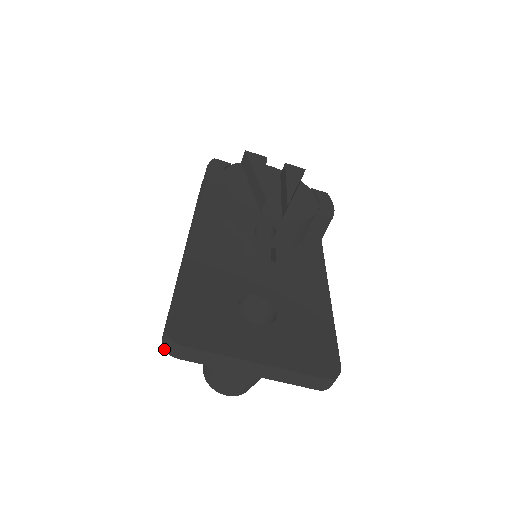
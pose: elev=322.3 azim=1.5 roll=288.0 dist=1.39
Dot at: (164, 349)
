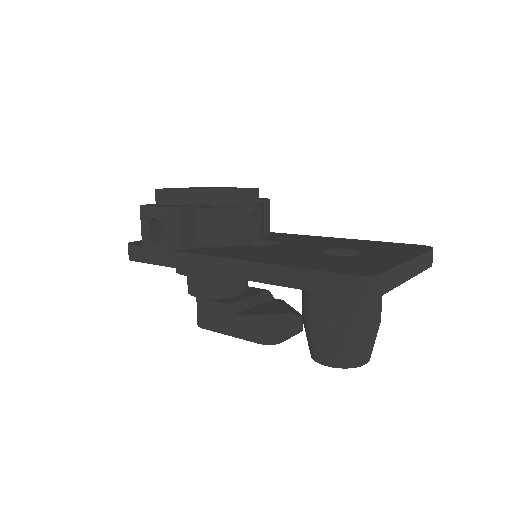
Dot at: (366, 298)
